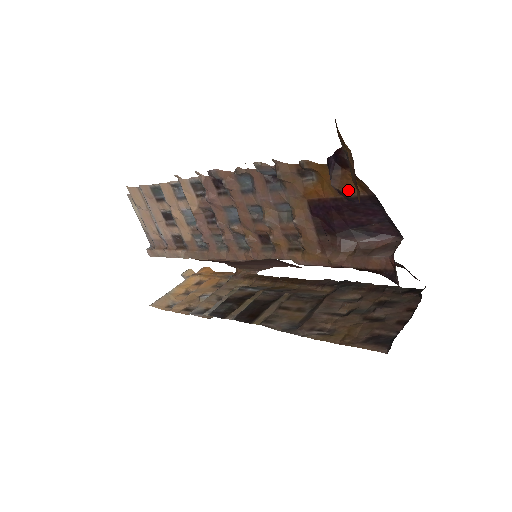
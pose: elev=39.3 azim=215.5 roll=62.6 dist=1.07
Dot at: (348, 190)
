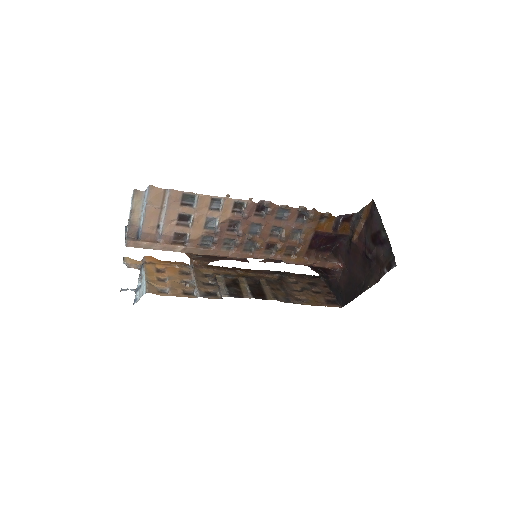
Dot at: (341, 231)
